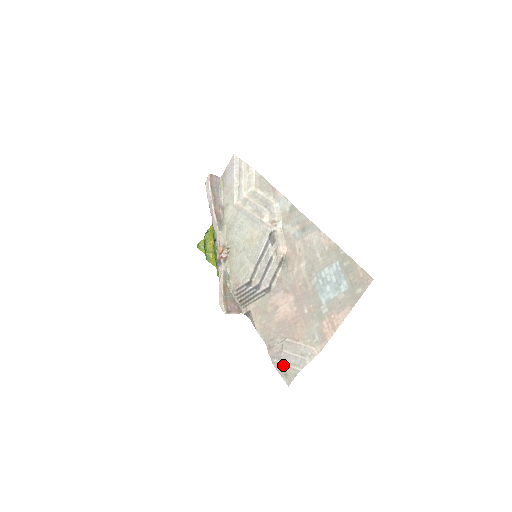
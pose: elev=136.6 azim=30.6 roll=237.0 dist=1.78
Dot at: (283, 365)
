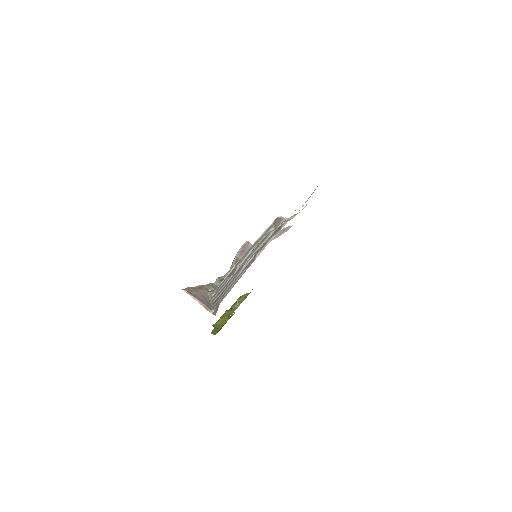
Dot at: occluded
